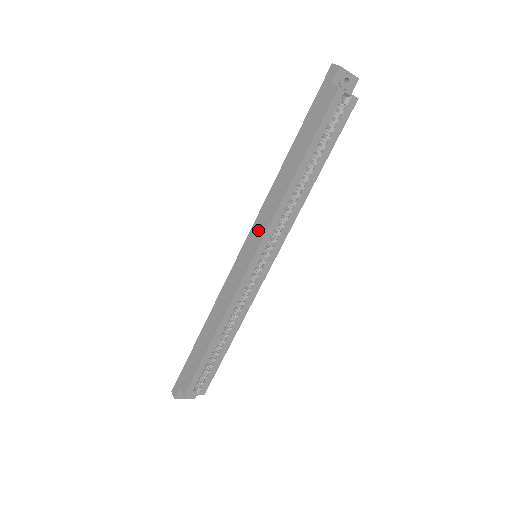
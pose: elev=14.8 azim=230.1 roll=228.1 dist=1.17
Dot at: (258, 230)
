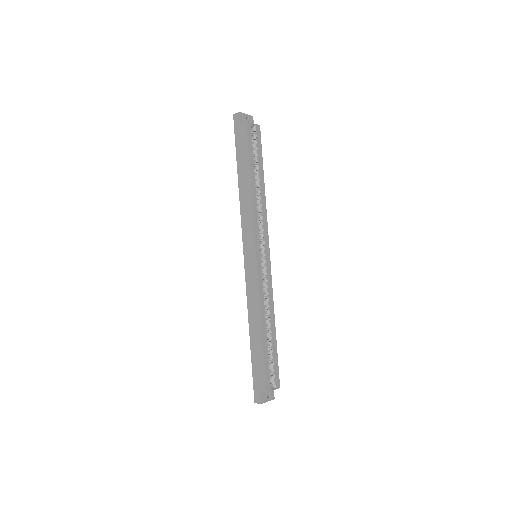
Dot at: (248, 235)
